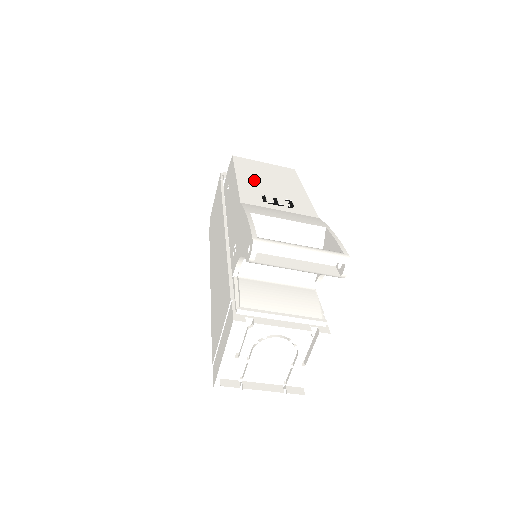
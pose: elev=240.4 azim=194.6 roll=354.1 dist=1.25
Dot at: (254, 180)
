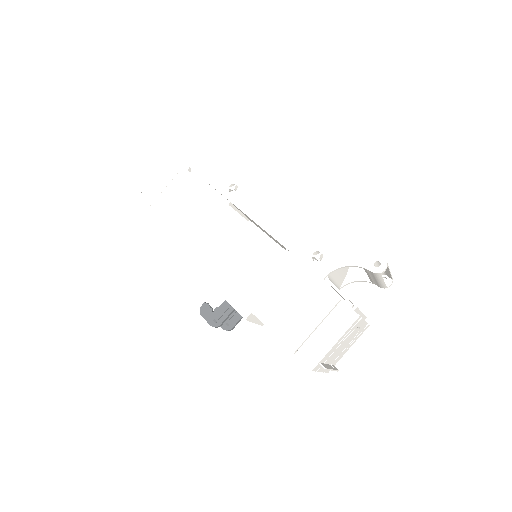
Dot at: occluded
